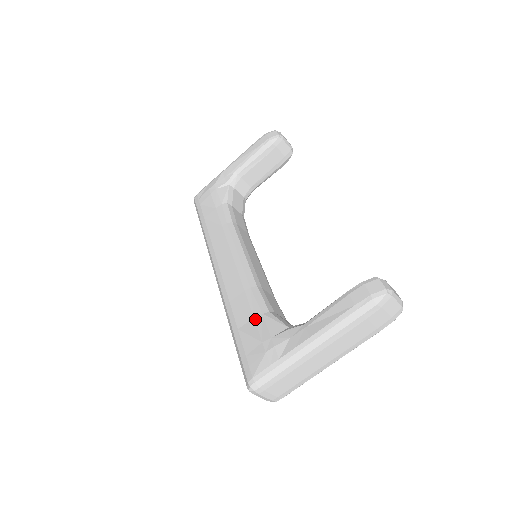
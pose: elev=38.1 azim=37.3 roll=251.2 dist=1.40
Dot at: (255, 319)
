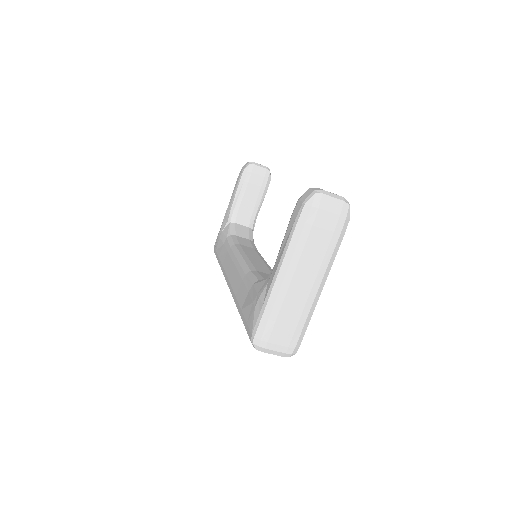
Dot at: (249, 292)
